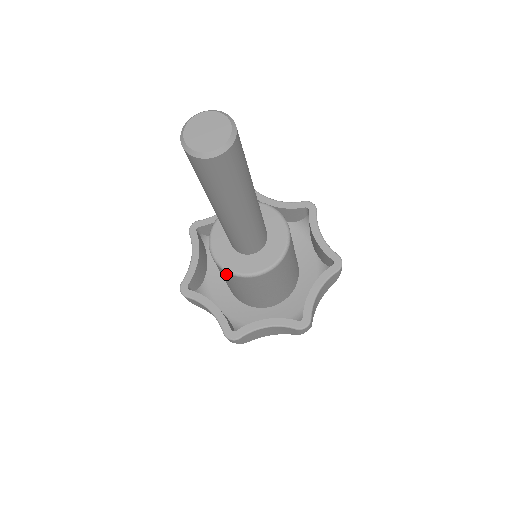
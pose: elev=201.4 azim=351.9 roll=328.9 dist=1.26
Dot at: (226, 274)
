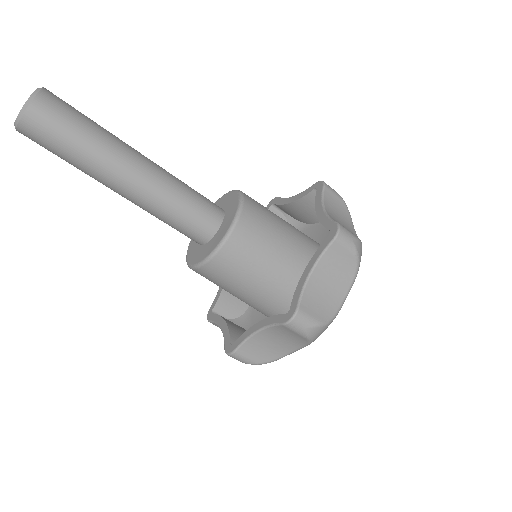
Dot at: (198, 273)
